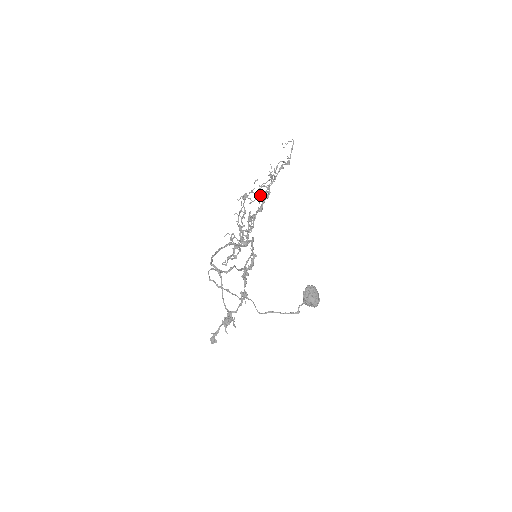
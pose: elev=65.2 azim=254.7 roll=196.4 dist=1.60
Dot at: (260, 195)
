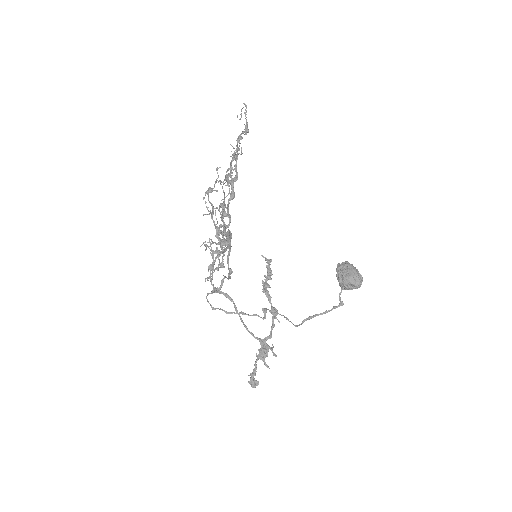
Dot at: (225, 180)
